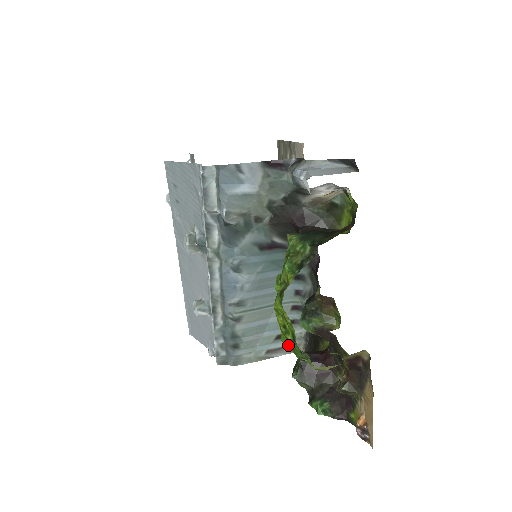
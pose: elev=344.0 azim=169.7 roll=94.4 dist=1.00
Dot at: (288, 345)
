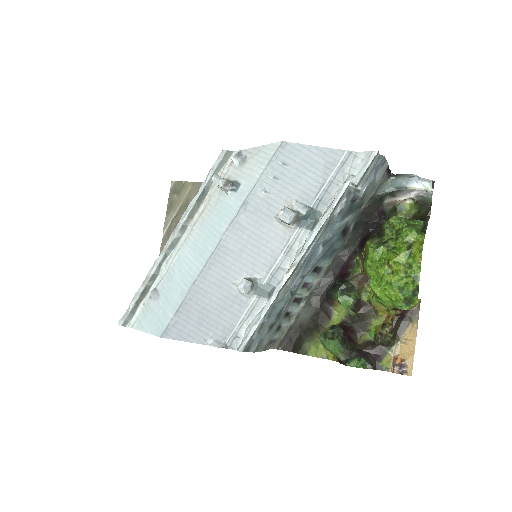
Dot at: (398, 290)
